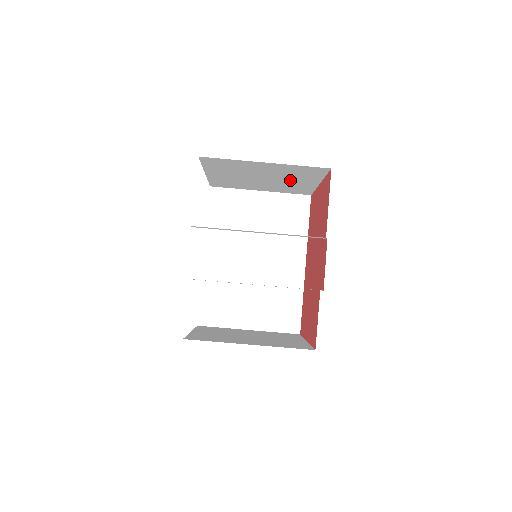
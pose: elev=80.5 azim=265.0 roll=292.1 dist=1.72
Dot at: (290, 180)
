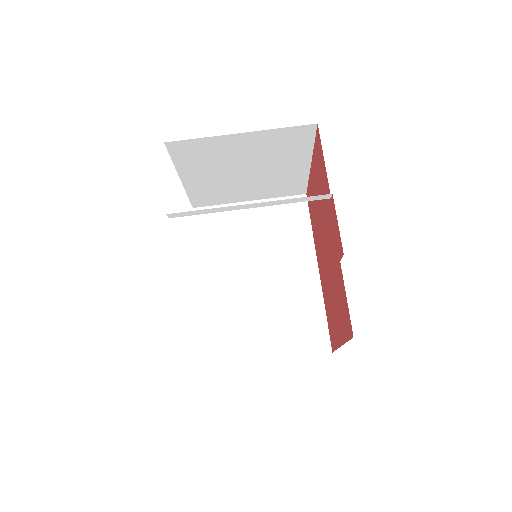
Dot at: (277, 166)
